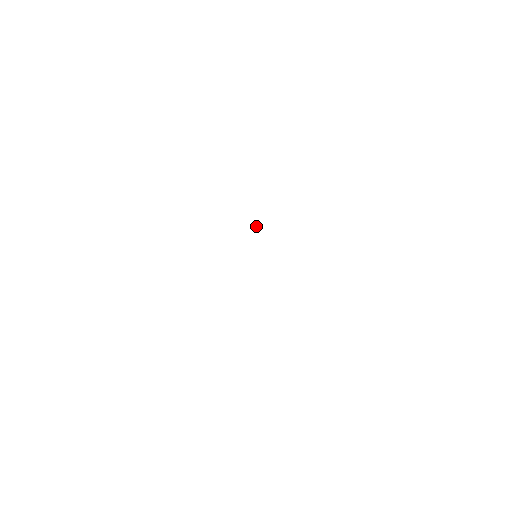
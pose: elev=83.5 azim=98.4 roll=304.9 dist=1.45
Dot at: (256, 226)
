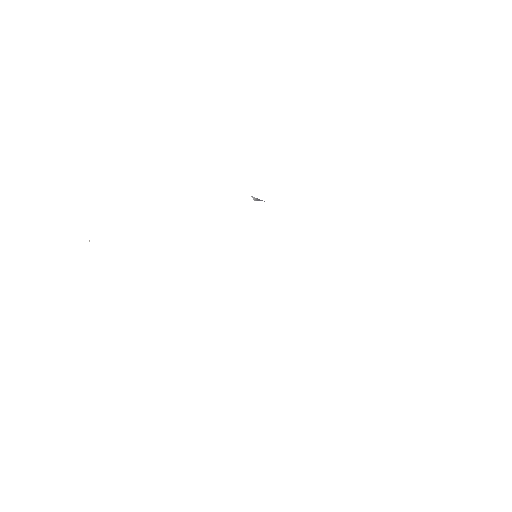
Dot at: (257, 198)
